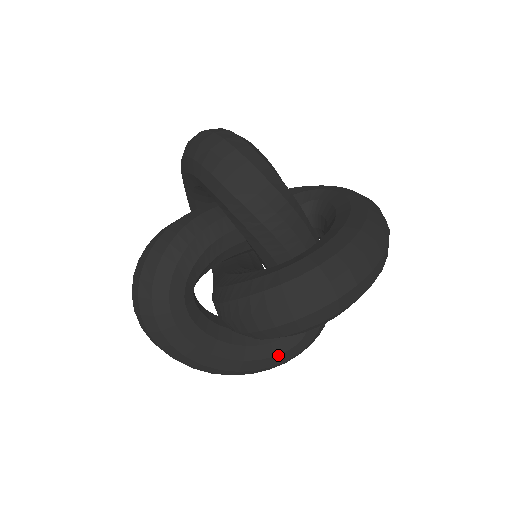
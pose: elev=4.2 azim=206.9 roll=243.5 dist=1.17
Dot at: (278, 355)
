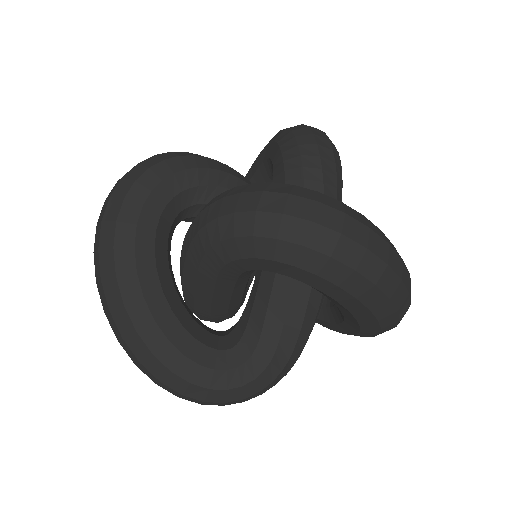
Dot at: (190, 360)
